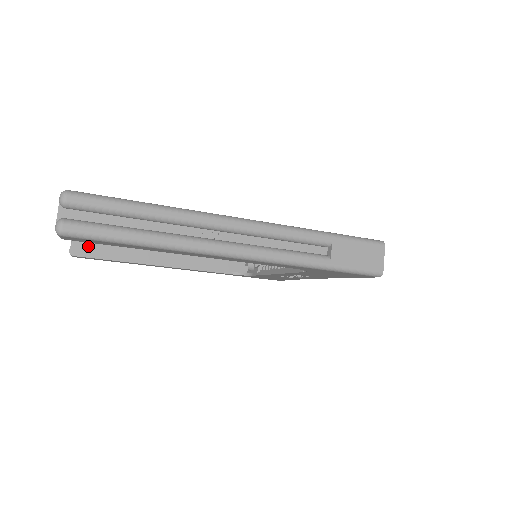
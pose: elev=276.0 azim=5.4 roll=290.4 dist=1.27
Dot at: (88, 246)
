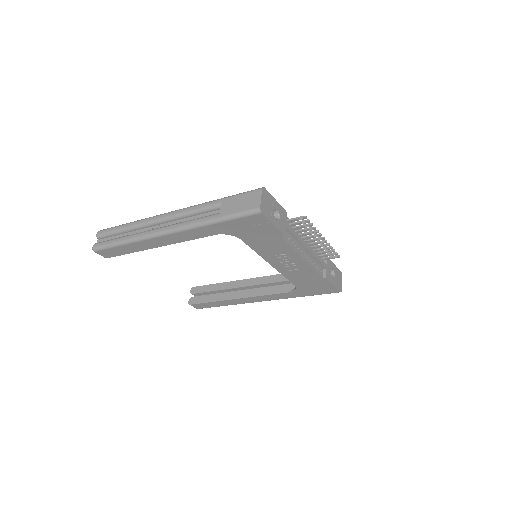
Dot at: (198, 297)
